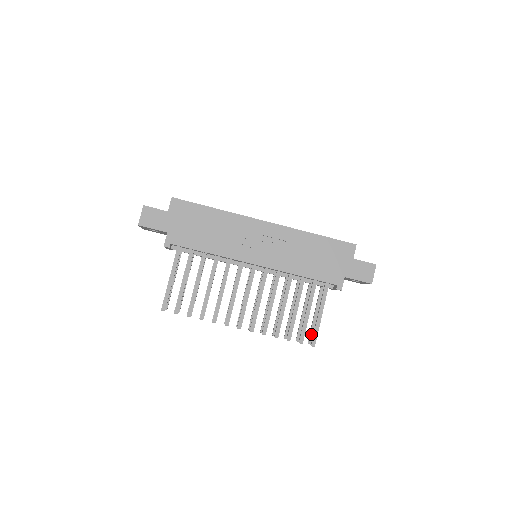
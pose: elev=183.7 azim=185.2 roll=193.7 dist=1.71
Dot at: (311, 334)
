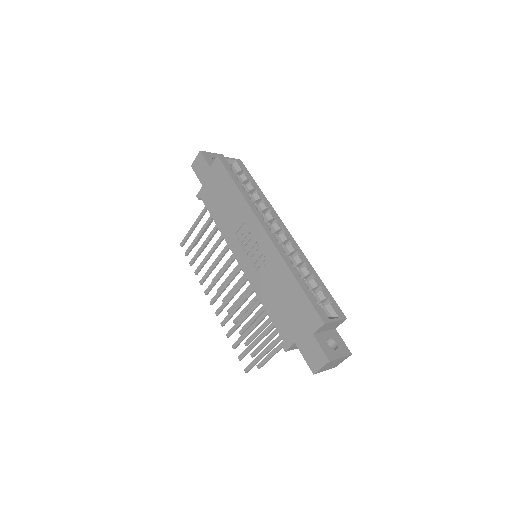
Dot at: (263, 361)
